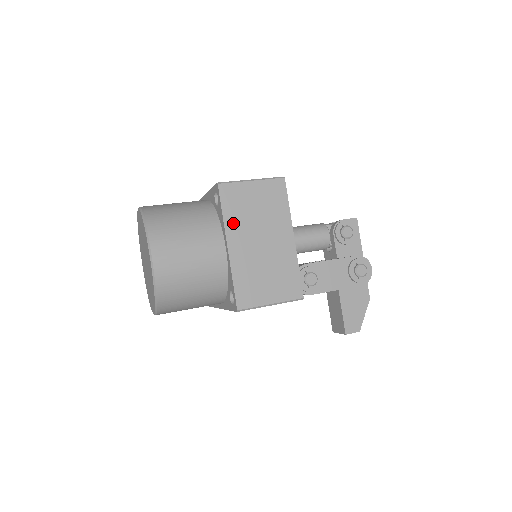
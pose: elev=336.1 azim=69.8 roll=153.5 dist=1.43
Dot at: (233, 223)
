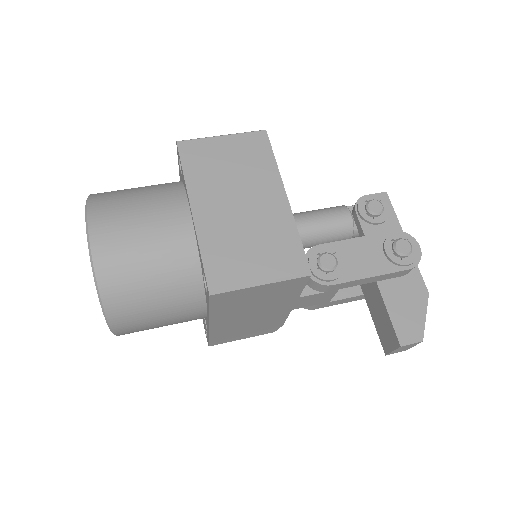
Dot at: (198, 183)
